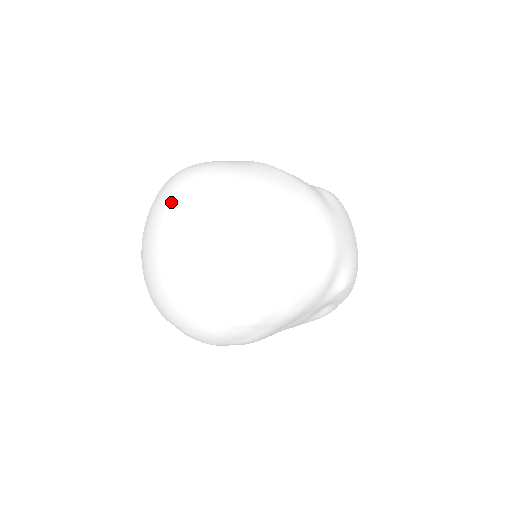
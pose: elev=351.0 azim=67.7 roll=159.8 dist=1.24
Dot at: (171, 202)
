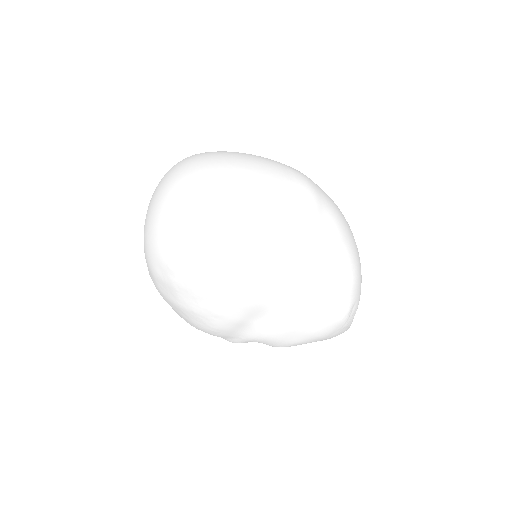
Dot at: occluded
